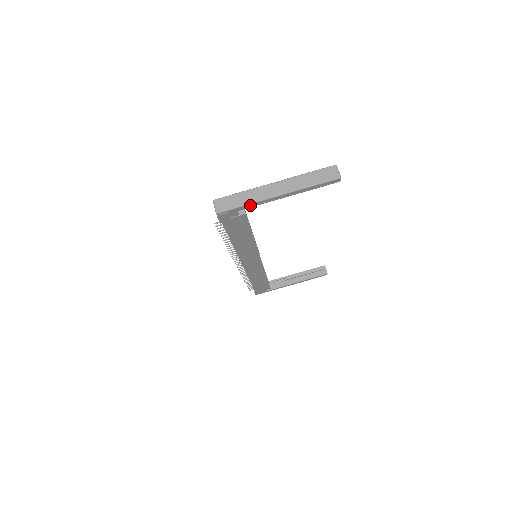
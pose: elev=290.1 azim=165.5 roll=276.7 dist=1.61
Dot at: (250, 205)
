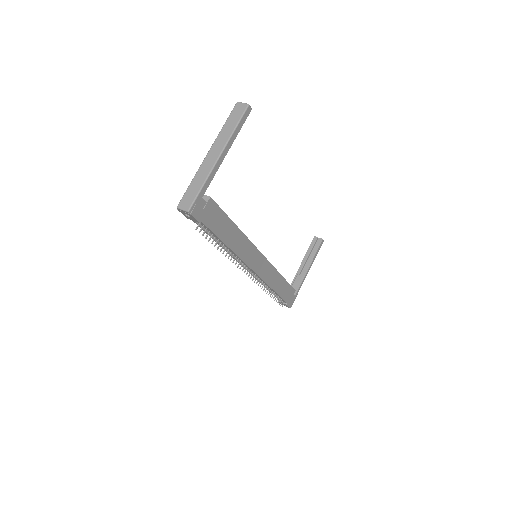
Dot at: (206, 183)
